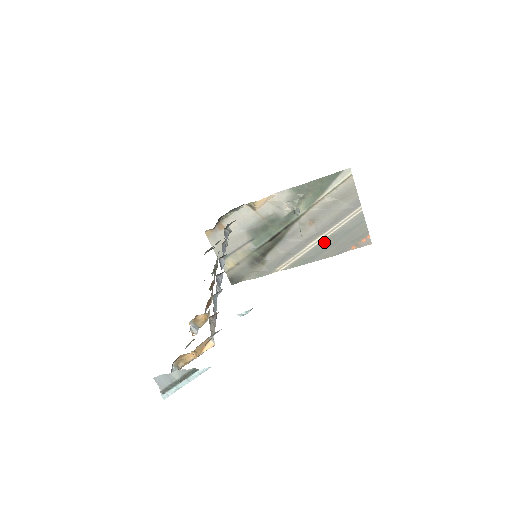
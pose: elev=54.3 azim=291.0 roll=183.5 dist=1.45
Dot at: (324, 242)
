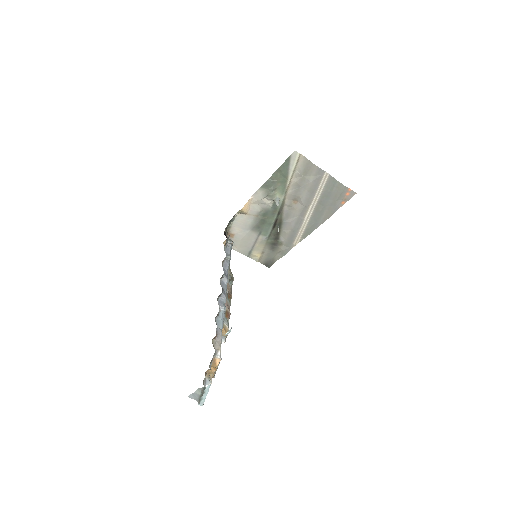
Dot at: (316, 210)
